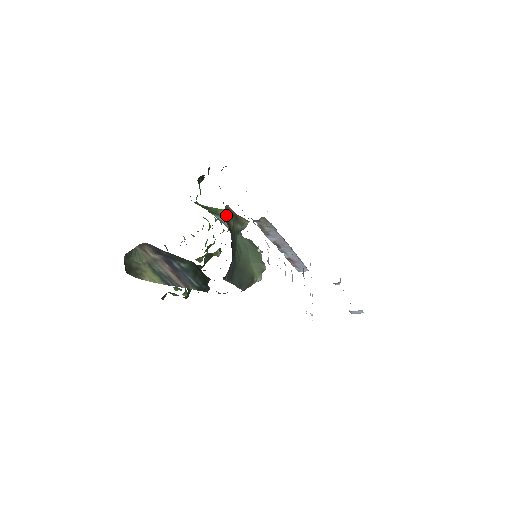
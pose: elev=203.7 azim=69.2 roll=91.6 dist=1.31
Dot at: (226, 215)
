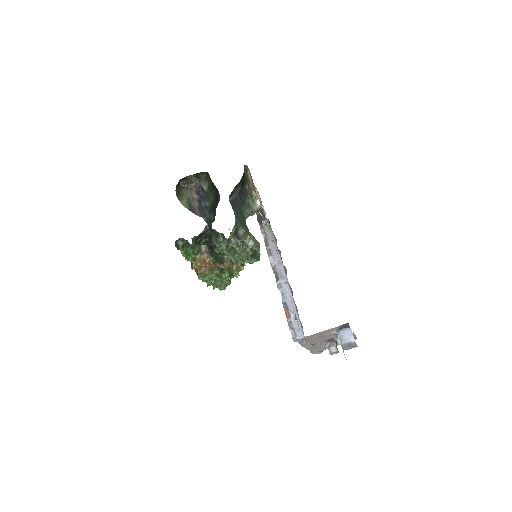
Dot at: (246, 169)
